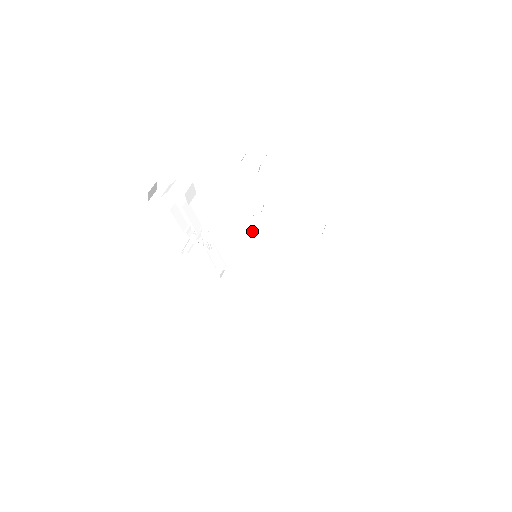
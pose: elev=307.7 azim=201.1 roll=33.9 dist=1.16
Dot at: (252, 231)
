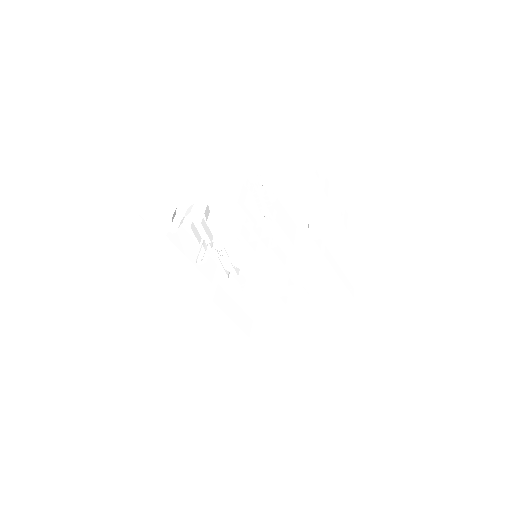
Dot at: (257, 235)
